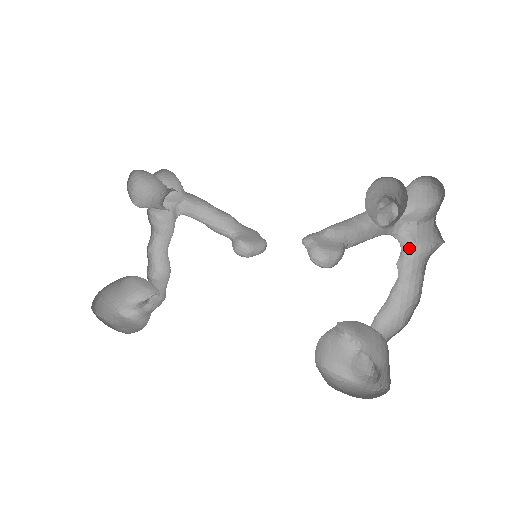
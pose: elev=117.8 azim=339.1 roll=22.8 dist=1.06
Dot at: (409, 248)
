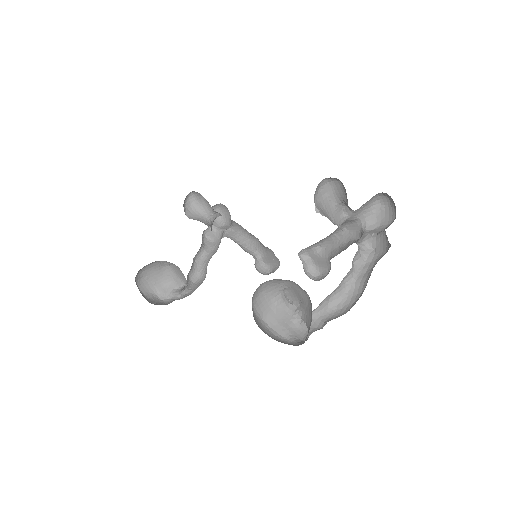
Dot at: (369, 255)
